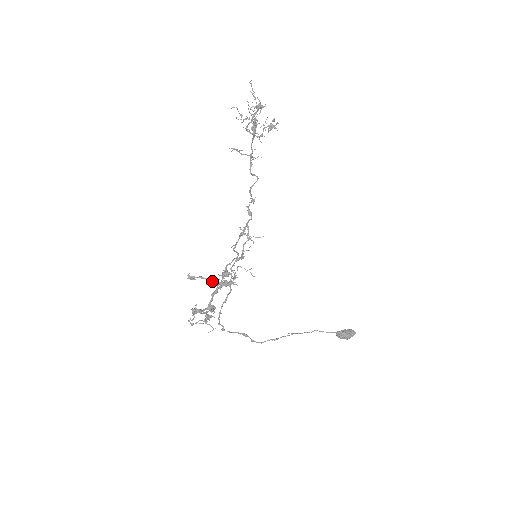
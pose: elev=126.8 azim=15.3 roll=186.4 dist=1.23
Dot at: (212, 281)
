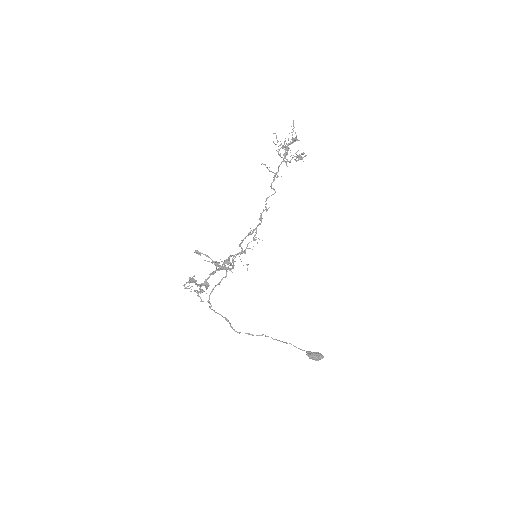
Dot at: (213, 261)
